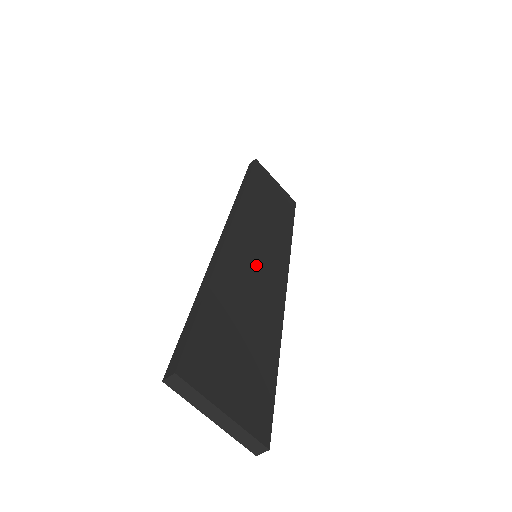
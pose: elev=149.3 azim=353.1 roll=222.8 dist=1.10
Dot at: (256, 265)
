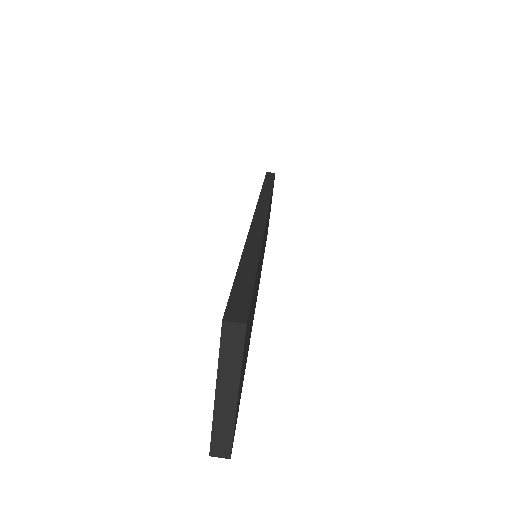
Dot at: occluded
